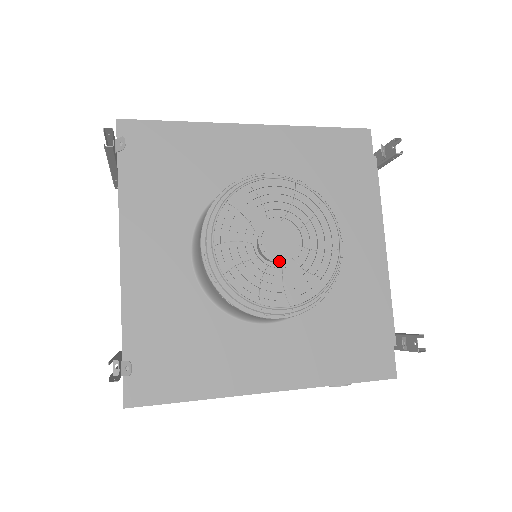
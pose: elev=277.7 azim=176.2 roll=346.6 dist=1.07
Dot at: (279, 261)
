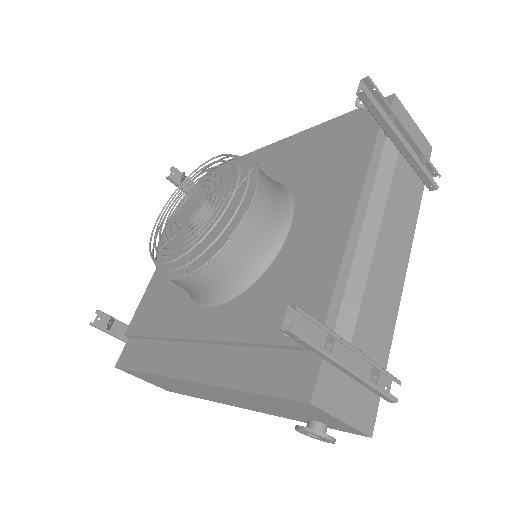
Dot at: (183, 222)
